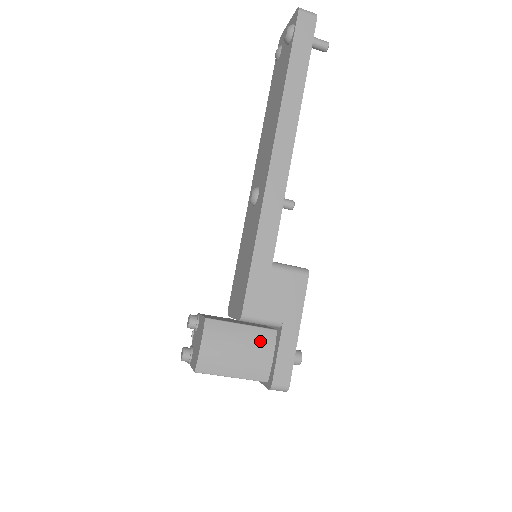
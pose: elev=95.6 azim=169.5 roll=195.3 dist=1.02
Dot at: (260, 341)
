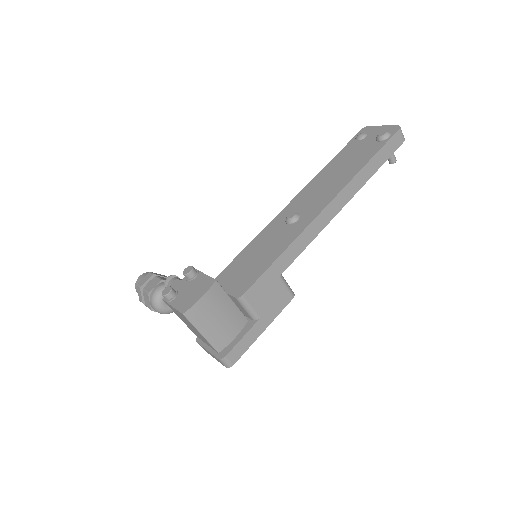
Dot at: (235, 321)
